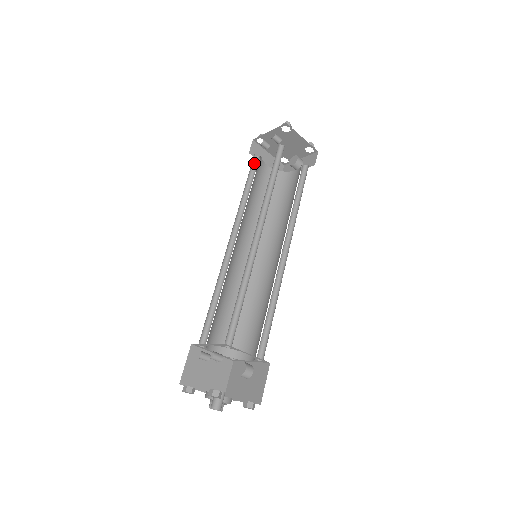
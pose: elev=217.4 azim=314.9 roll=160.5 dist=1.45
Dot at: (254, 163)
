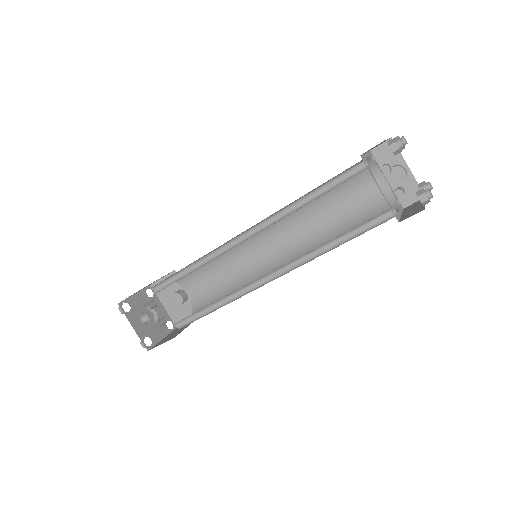
Dot at: (352, 167)
